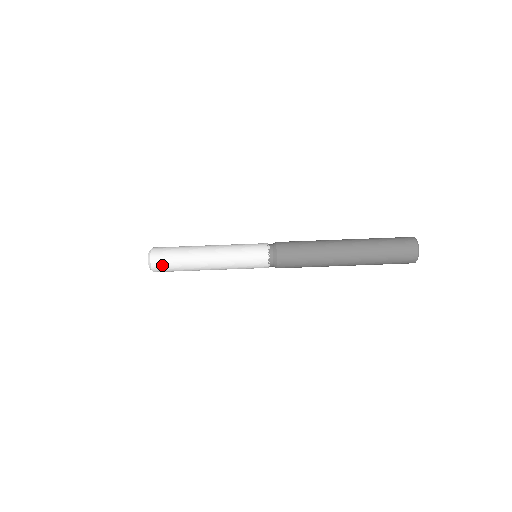
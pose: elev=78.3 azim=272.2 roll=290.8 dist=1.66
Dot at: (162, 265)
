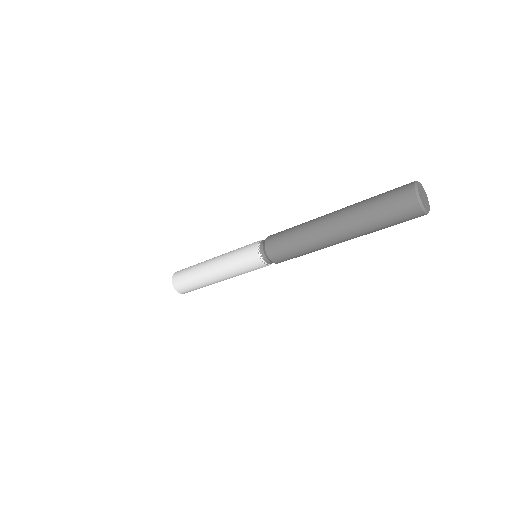
Dot at: occluded
